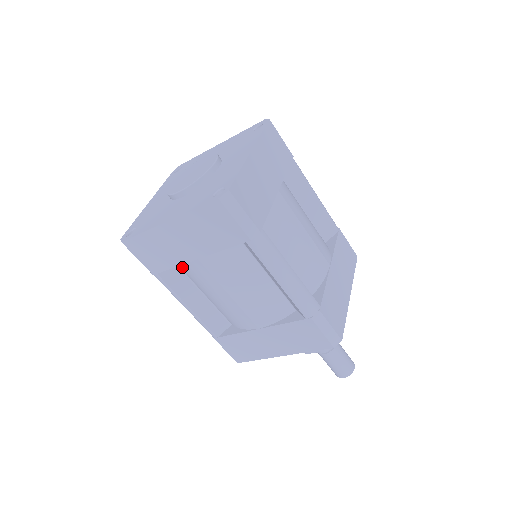
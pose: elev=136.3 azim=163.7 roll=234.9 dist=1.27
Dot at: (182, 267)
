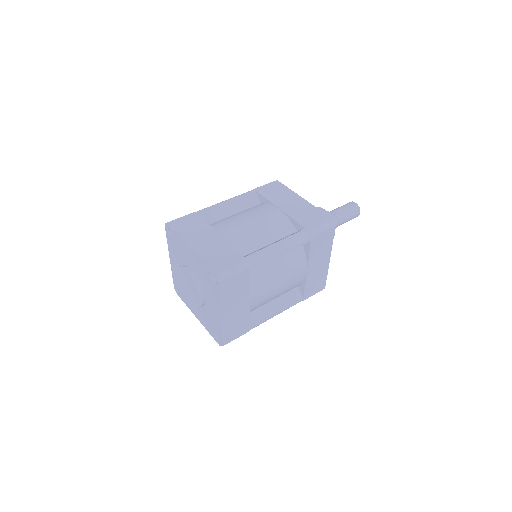
Dot at: (250, 311)
